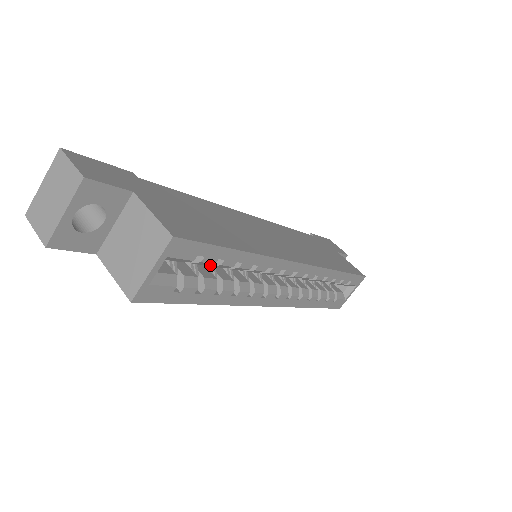
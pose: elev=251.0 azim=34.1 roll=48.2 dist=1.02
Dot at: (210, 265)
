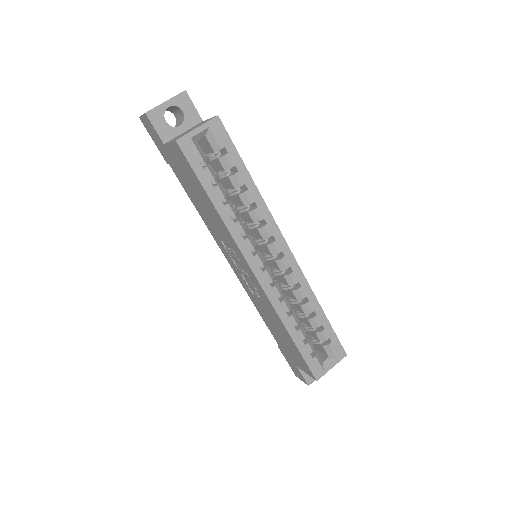
Dot at: occluded
